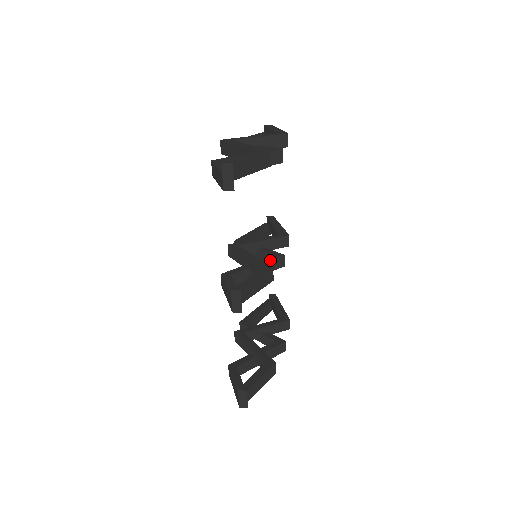
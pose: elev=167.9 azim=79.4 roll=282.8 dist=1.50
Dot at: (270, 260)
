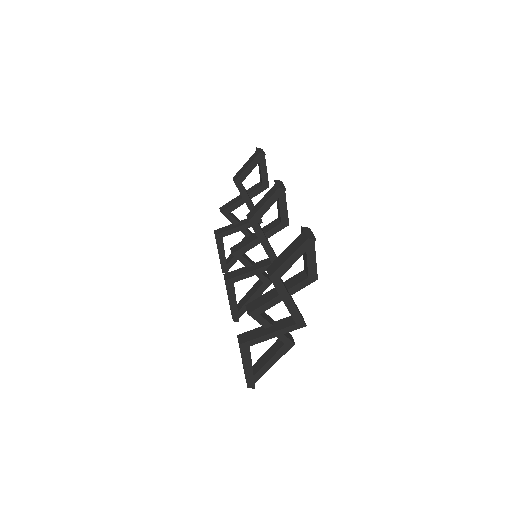
Dot at: (272, 248)
